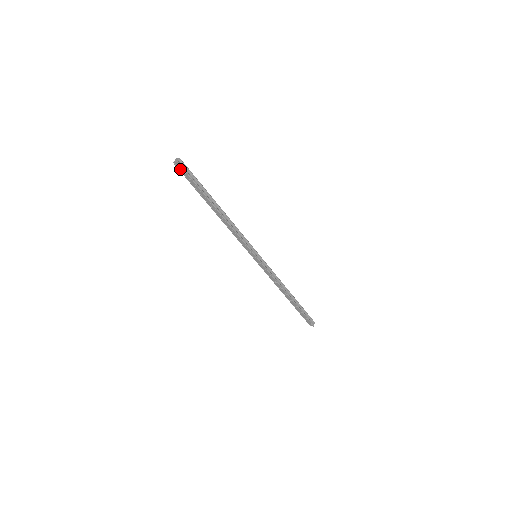
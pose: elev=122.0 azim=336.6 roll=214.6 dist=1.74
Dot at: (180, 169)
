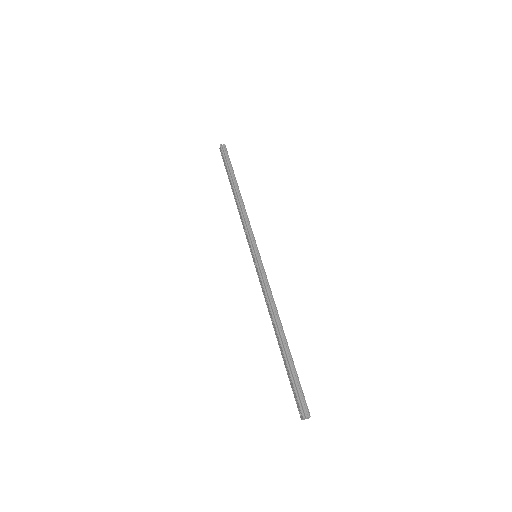
Dot at: (221, 153)
